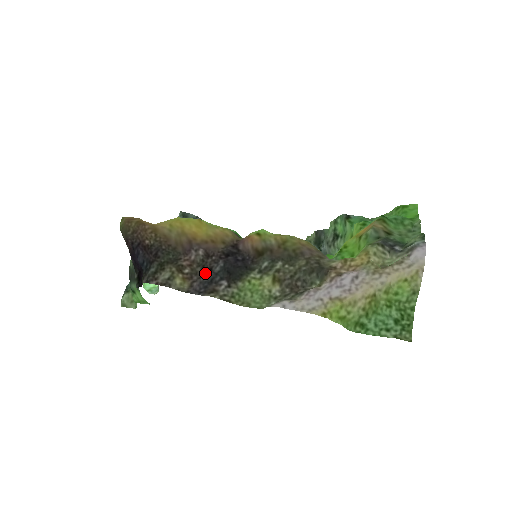
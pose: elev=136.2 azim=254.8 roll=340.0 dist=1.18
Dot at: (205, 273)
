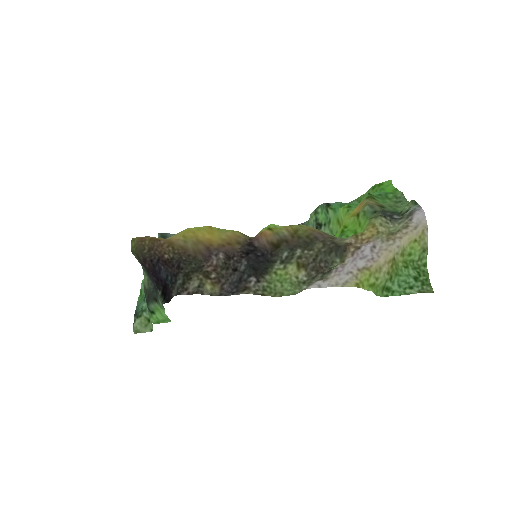
Dot at: (231, 274)
